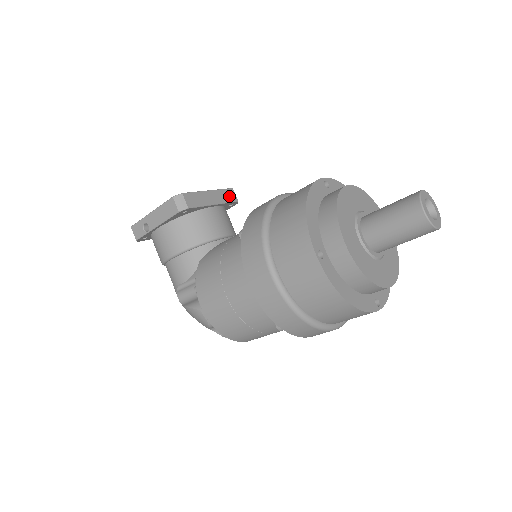
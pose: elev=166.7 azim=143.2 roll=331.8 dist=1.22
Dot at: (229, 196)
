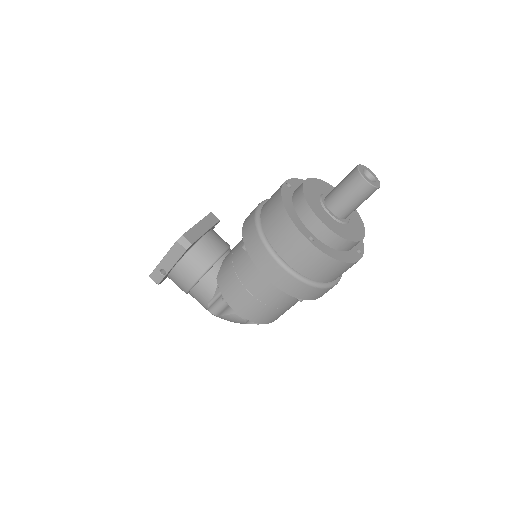
Dot at: (212, 220)
